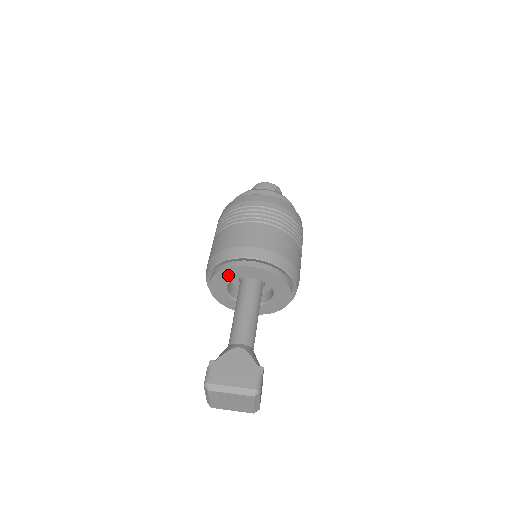
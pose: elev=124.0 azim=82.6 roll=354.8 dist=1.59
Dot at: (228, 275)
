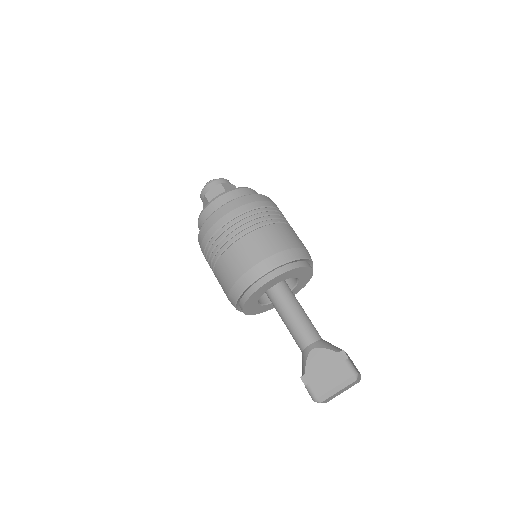
Dot at: (254, 298)
